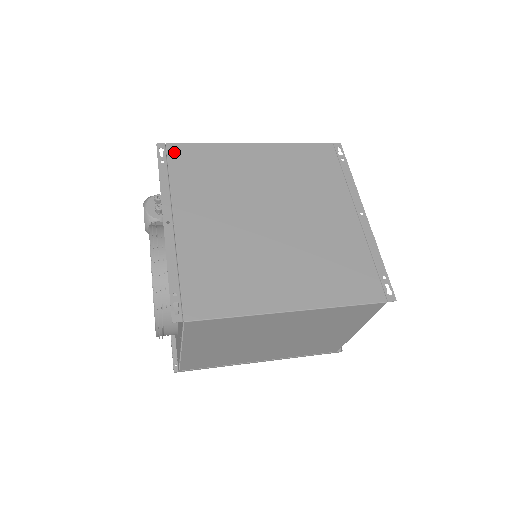
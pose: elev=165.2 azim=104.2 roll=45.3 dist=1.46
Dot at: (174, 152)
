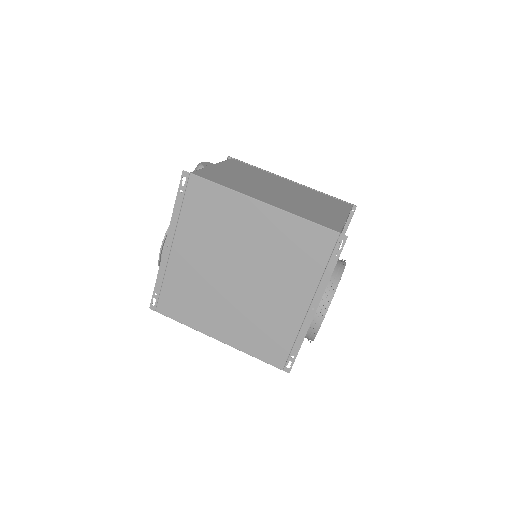
Dot at: (193, 185)
